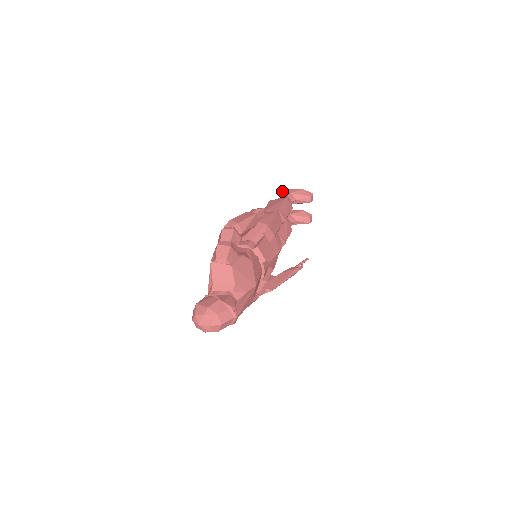
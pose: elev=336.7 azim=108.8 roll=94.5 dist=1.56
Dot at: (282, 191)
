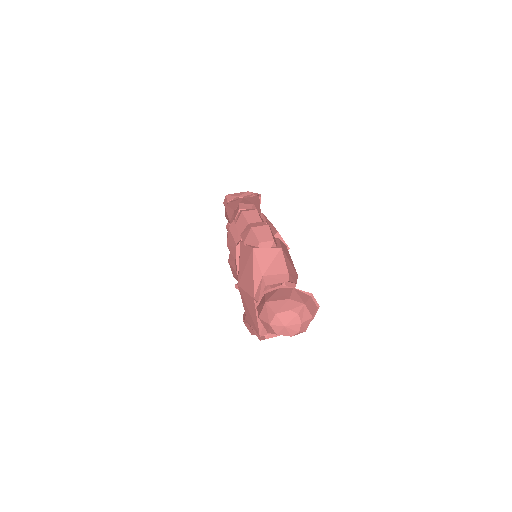
Dot at: (226, 197)
